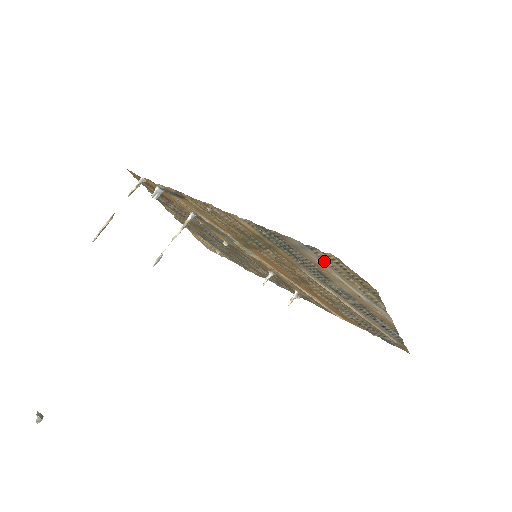
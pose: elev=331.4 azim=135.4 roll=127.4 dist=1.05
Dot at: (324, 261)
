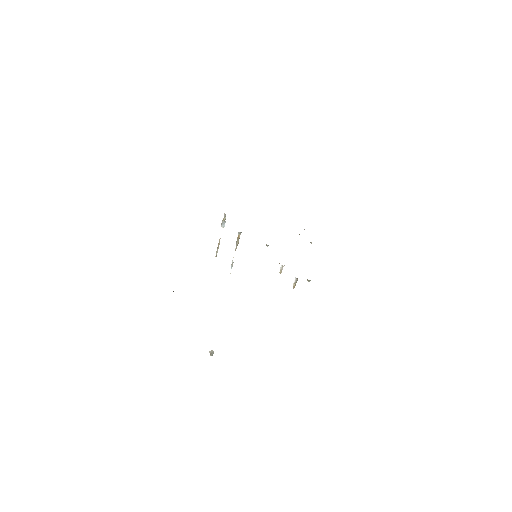
Dot at: occluded
